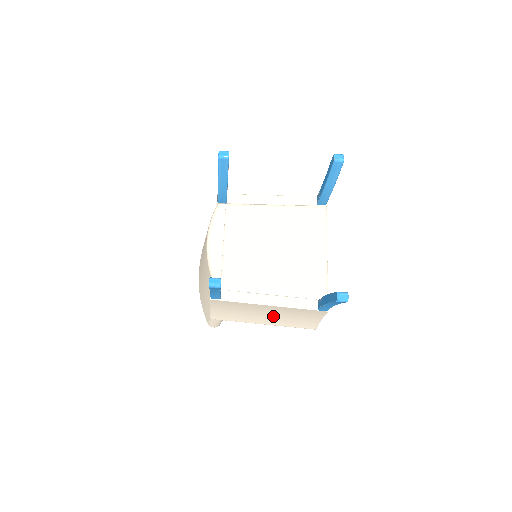
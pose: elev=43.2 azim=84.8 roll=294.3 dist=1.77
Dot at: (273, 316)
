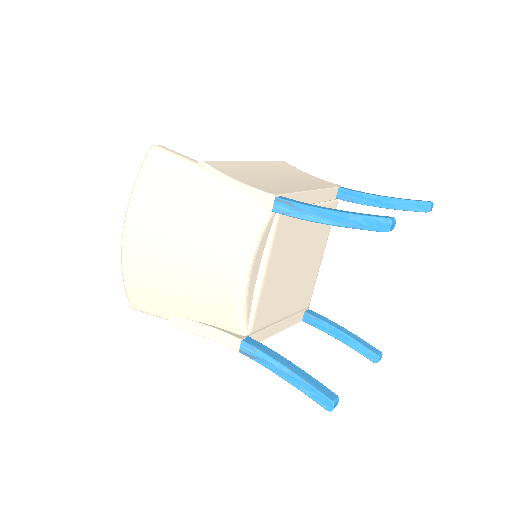
Dot at: occluded
